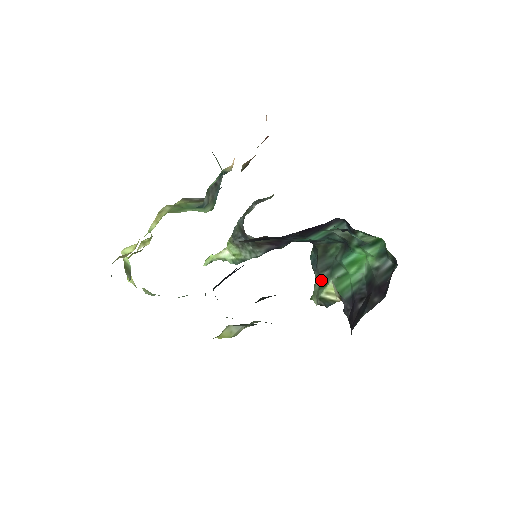
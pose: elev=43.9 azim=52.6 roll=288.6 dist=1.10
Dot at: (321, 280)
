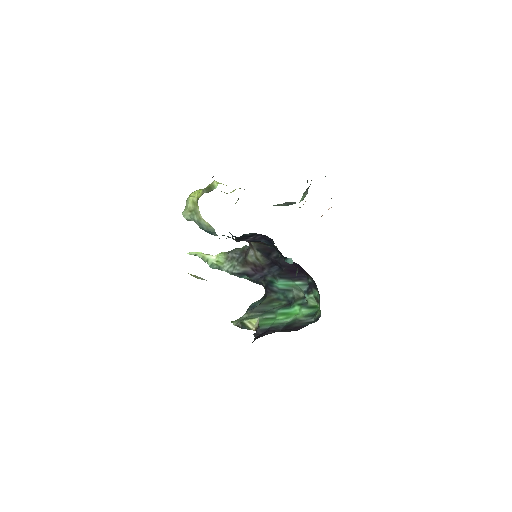
Dot at: (250, 315)
